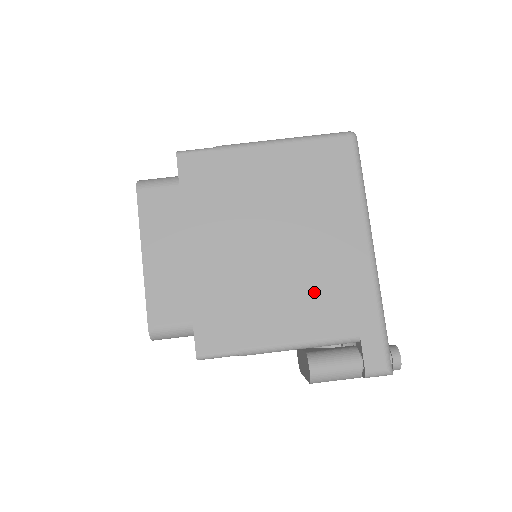
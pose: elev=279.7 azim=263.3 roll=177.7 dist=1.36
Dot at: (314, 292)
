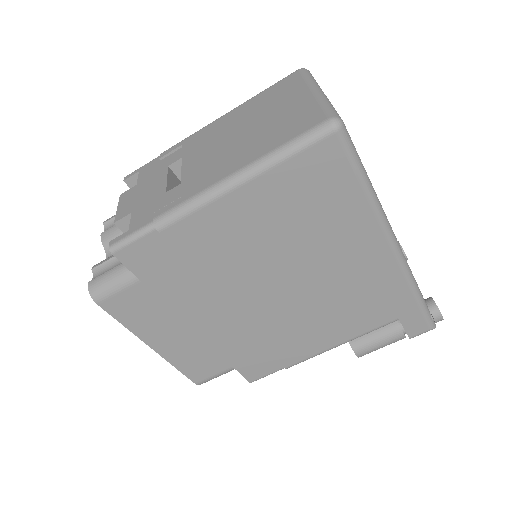
Dot at: (342, 308)
